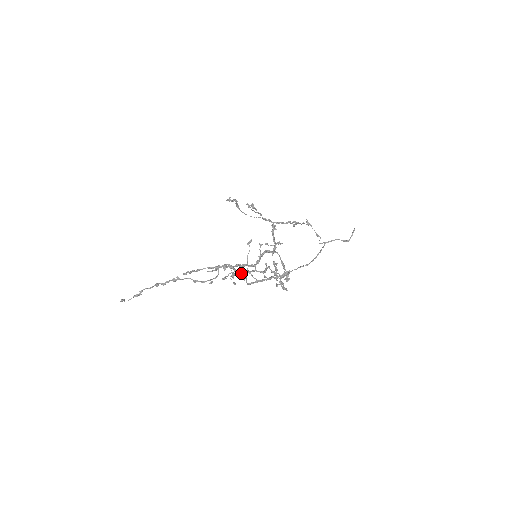
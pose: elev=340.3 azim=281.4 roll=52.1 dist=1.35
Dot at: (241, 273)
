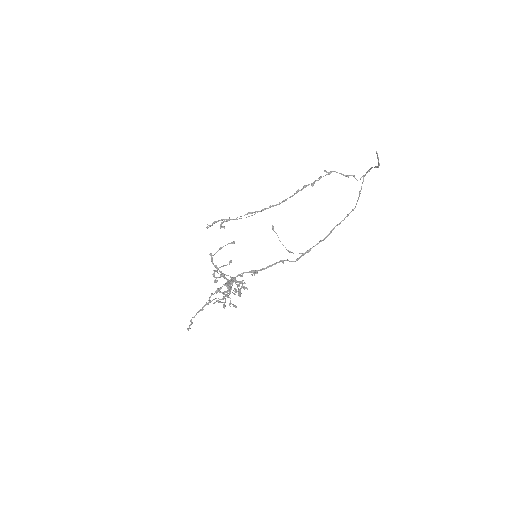
Dot at: occluded
